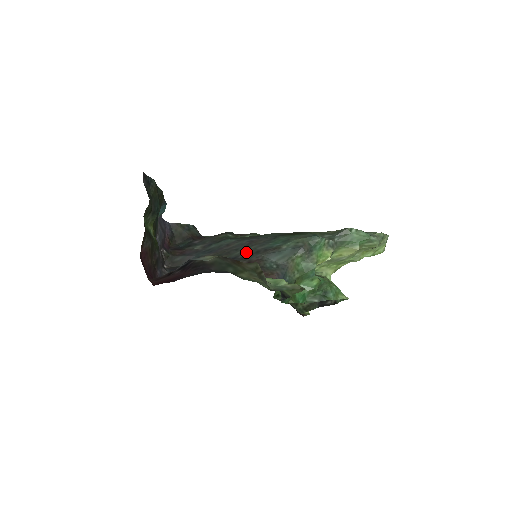
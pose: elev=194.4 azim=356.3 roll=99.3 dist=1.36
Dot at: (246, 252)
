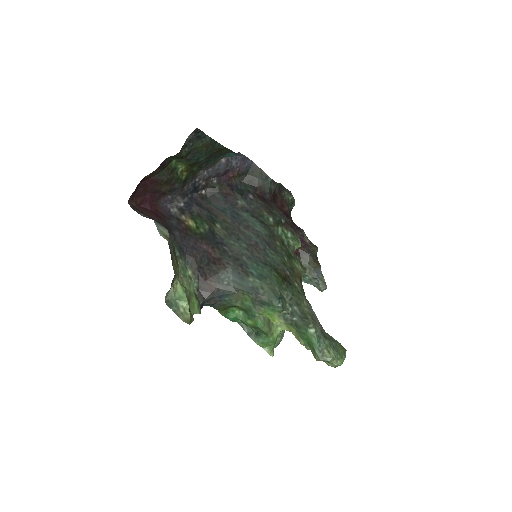
Dot at: (234, 249)
